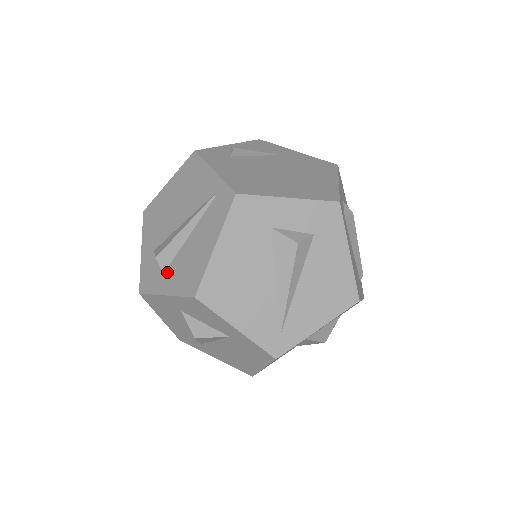
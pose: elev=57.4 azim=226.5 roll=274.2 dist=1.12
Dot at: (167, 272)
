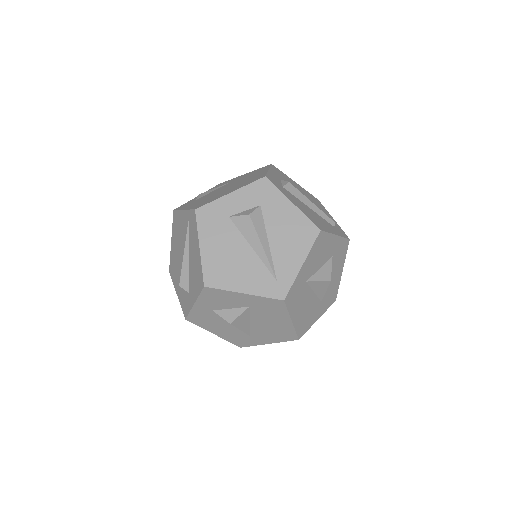
Dot at: (190, 290)
